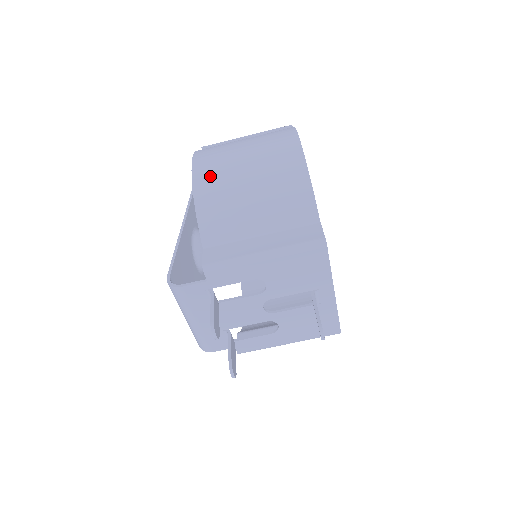
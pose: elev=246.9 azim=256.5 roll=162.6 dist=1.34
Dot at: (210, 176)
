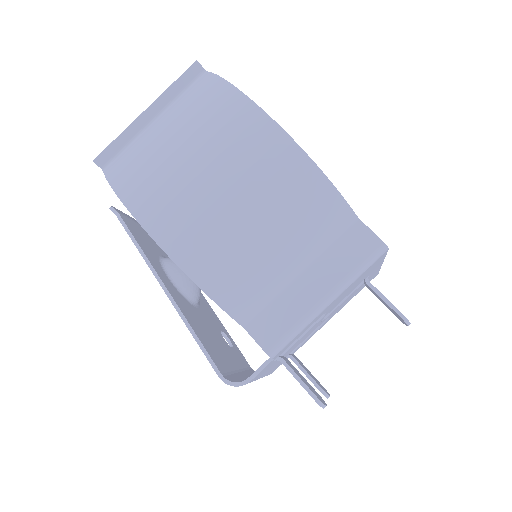
Dot at: (192, 240)
